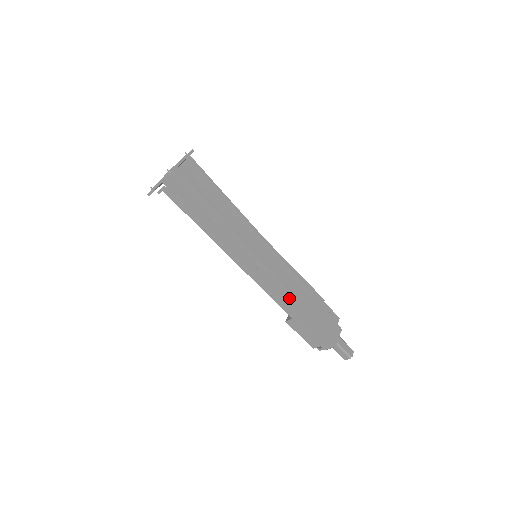
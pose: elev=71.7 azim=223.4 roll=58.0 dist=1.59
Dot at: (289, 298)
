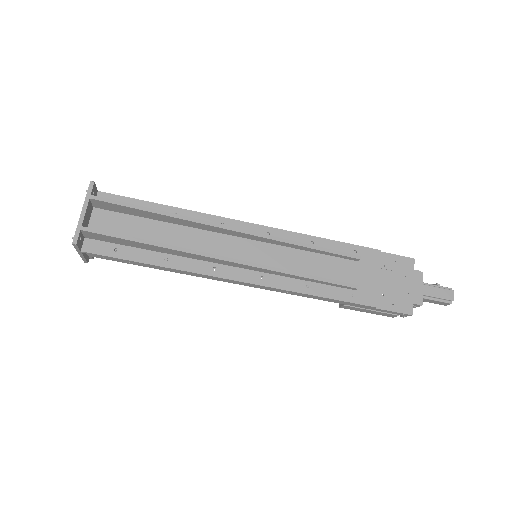
Dot at: (326, 287)
